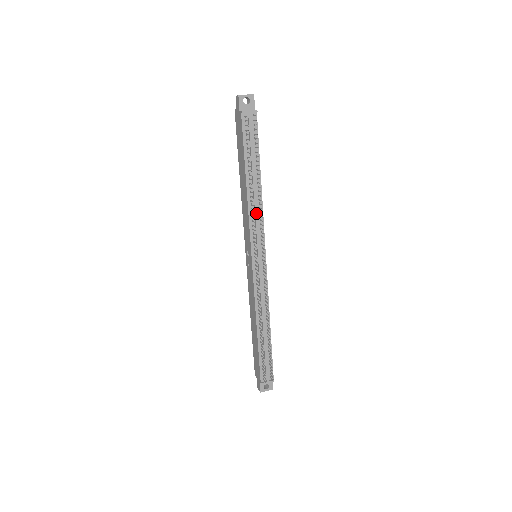
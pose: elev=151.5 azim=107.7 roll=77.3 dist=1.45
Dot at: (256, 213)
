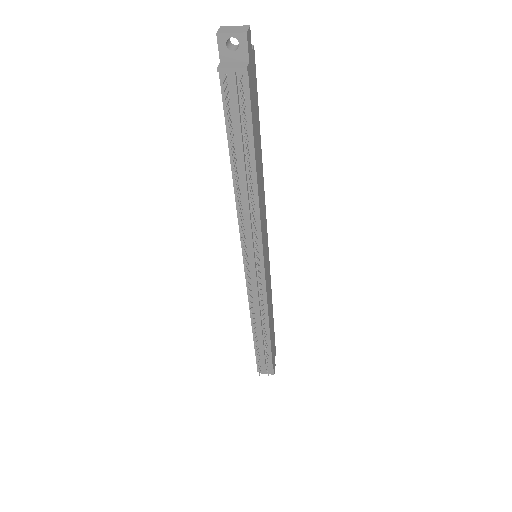
Dot at: (248, 217)
